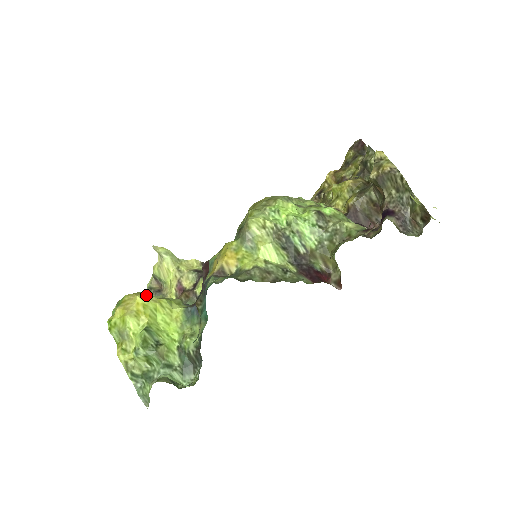
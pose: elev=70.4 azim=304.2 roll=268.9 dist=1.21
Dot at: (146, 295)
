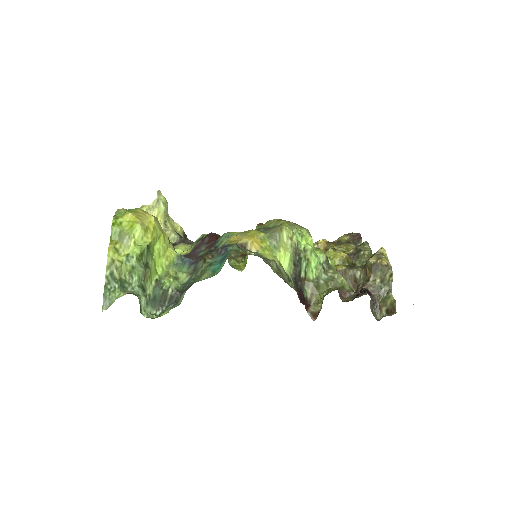
Dot at: (158, 221)
